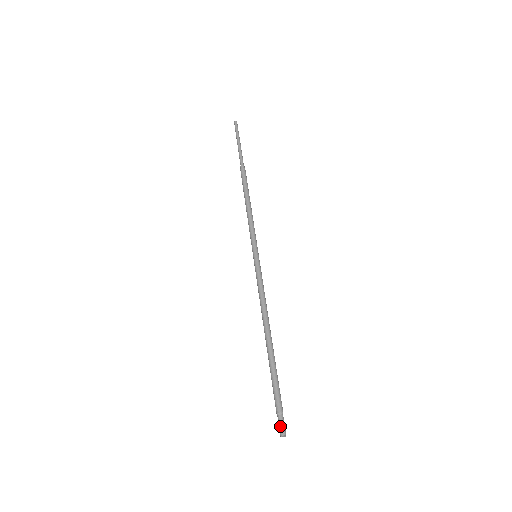
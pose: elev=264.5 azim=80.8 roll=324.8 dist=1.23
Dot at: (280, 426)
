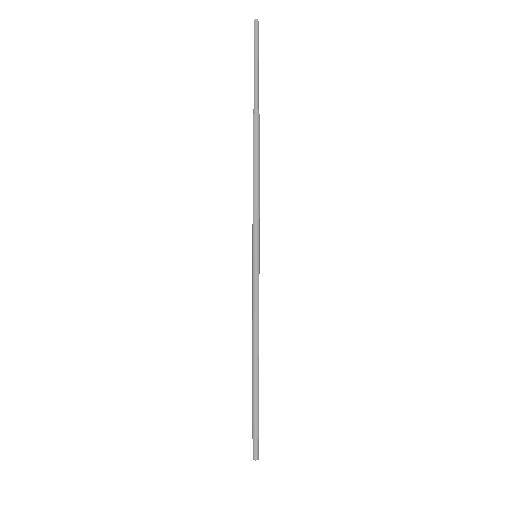
Dot at: (254, 451)
